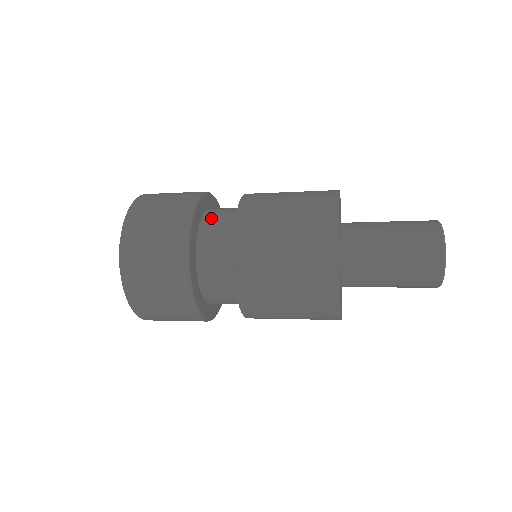
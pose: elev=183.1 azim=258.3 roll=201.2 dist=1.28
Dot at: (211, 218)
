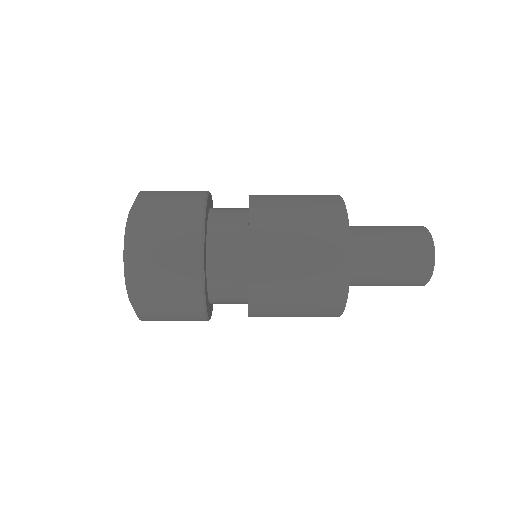
Dot at: (219, 210)
